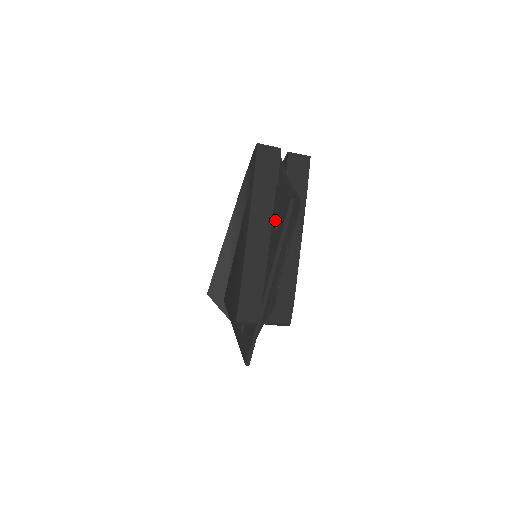
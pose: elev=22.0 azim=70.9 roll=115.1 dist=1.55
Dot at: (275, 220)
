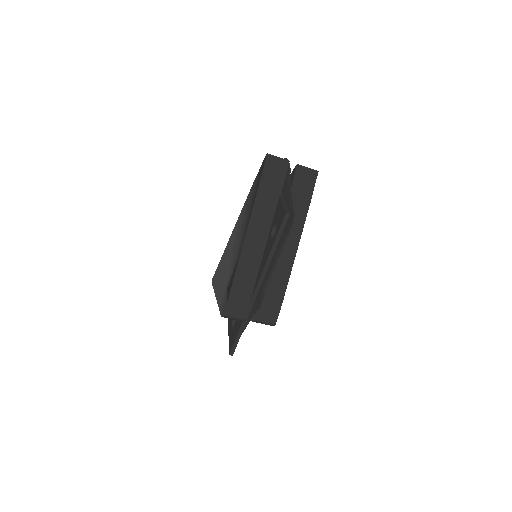
Dot at: (272, 228)
